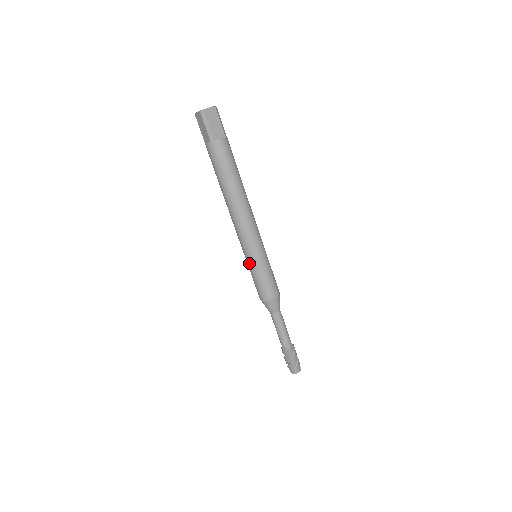
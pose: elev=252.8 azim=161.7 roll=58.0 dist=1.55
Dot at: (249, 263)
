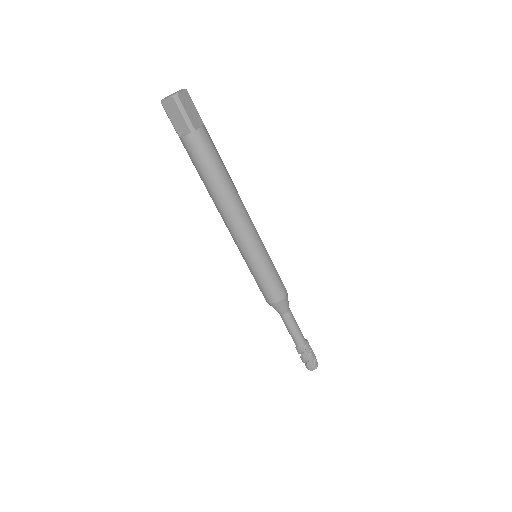
Dot at: (254, 266)
